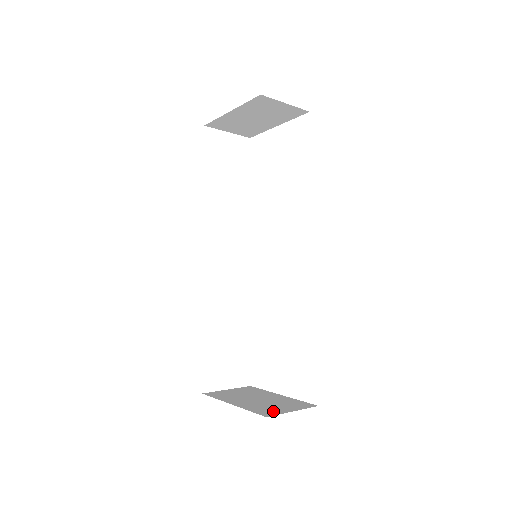
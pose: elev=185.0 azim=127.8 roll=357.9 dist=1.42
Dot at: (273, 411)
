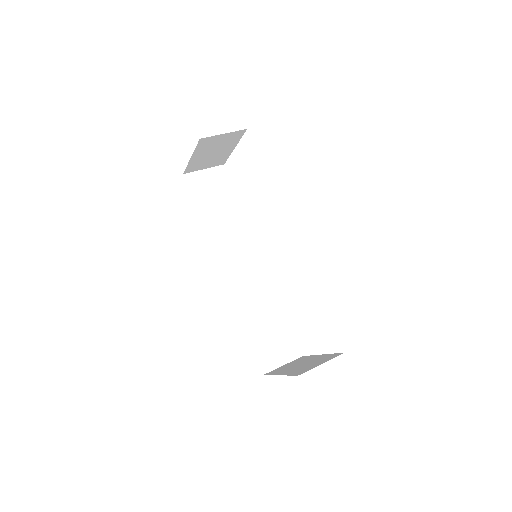
Dot at: (306, 369)
